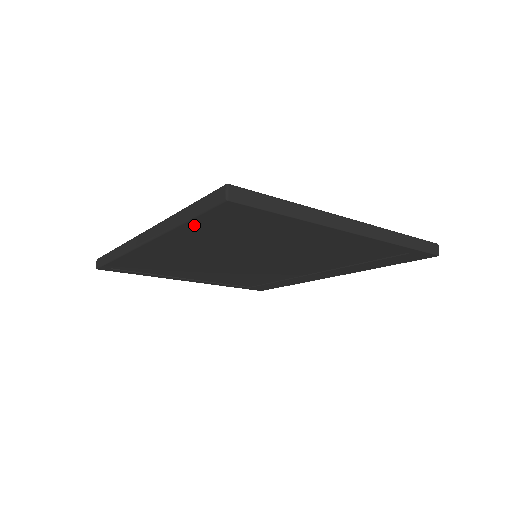
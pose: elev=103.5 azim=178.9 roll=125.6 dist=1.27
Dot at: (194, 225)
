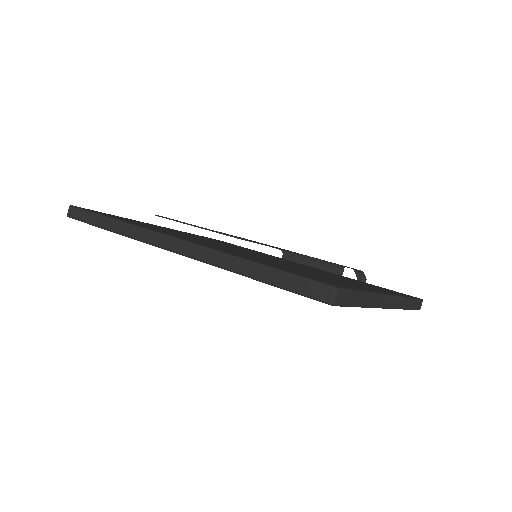
Dot at: occluded
